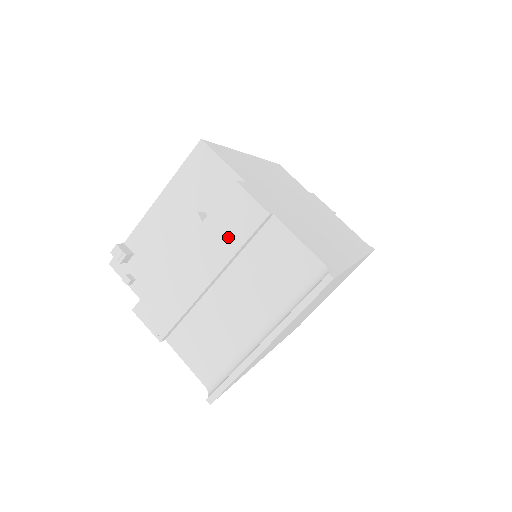
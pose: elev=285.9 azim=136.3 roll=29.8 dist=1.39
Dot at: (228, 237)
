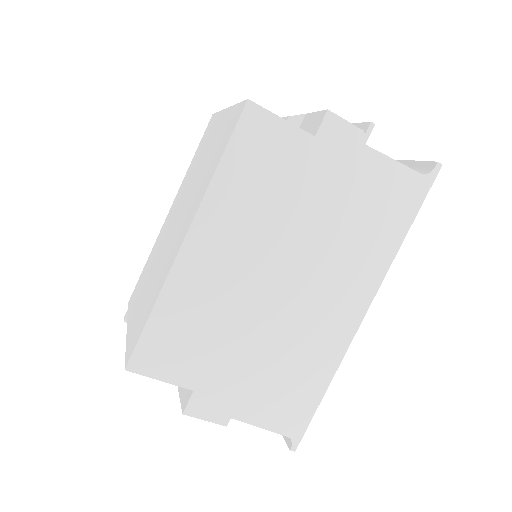
Dot at: occluded
